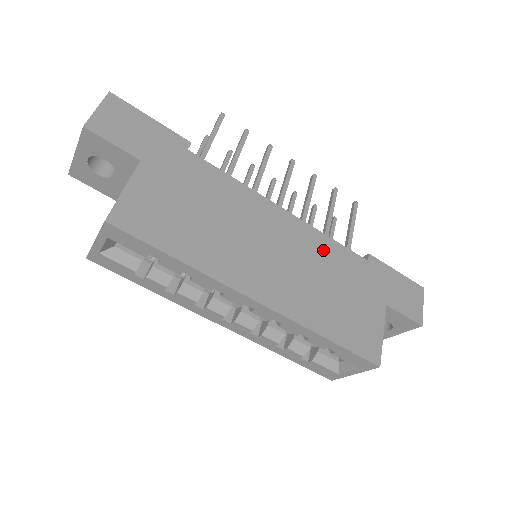
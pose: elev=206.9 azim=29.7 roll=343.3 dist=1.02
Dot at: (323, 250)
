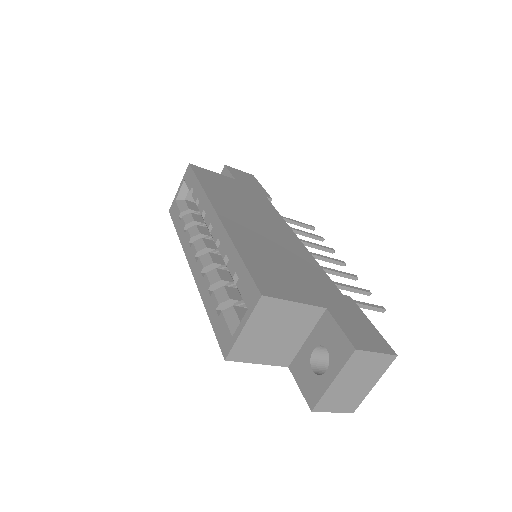
Dot at: (304, 259)
